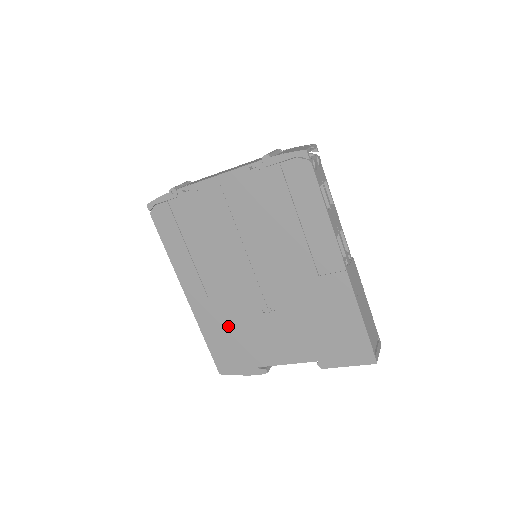
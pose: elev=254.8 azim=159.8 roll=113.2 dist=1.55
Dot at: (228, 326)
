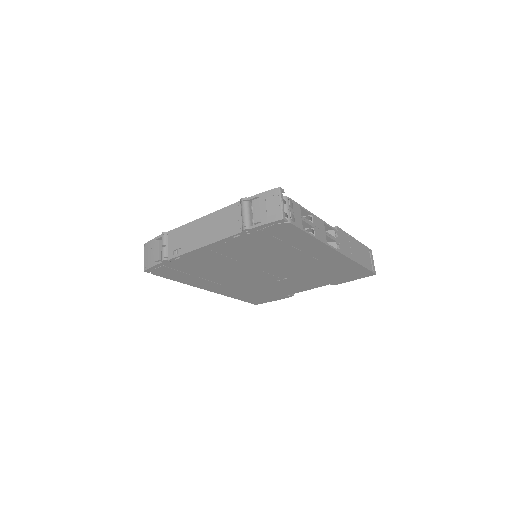
Dot at: (252, 291)
